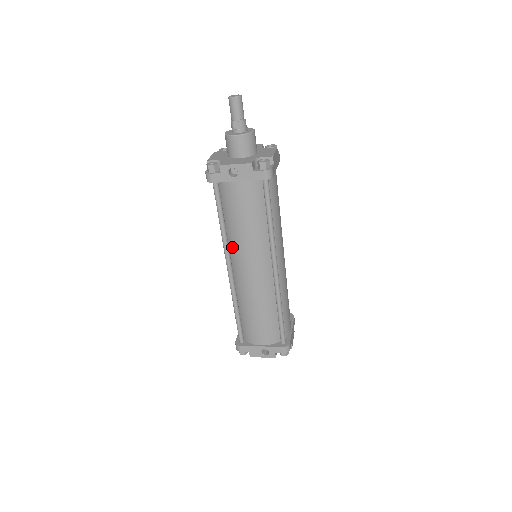
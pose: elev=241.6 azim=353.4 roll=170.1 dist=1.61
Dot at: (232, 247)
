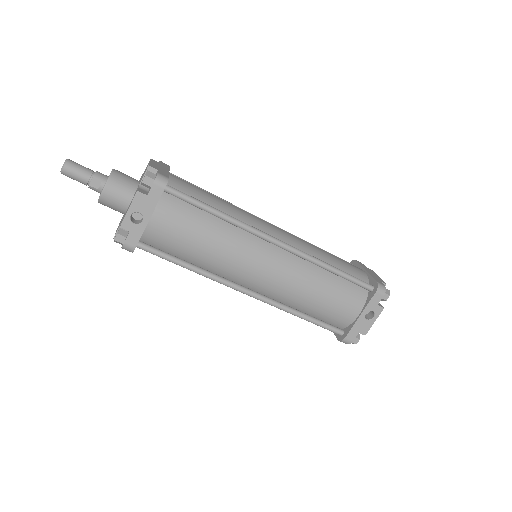
Dot at: (224, 274)
